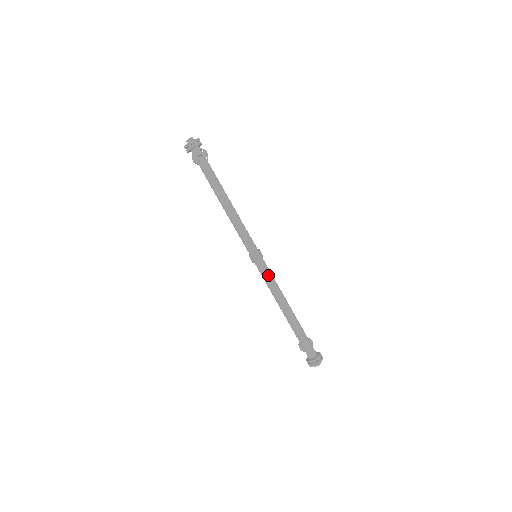
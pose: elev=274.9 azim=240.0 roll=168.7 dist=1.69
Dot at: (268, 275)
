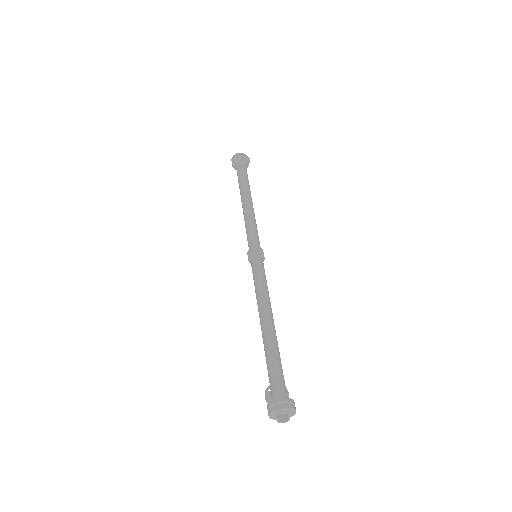
Dot at: (261, 274)
